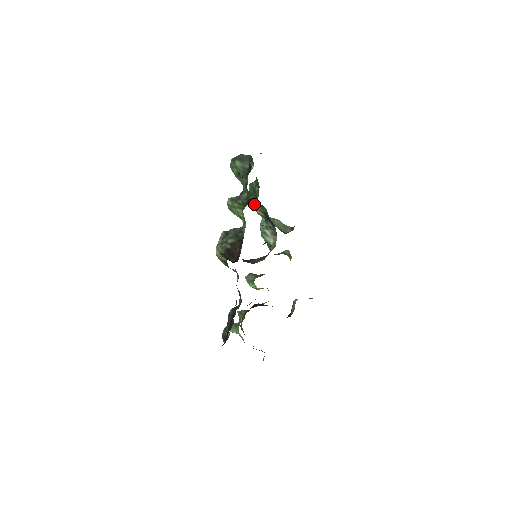
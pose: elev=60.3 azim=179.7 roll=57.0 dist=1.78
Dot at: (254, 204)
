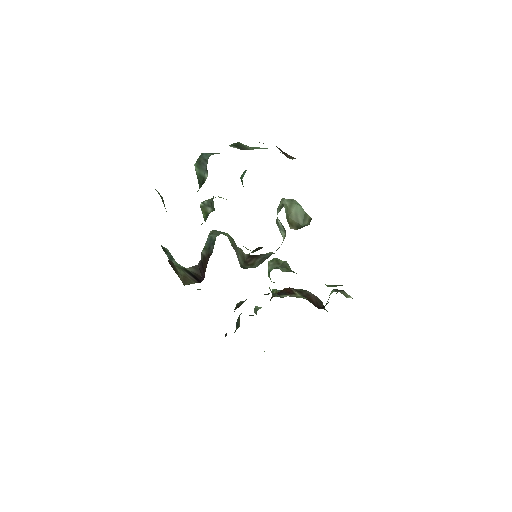
Dot at: occluded
